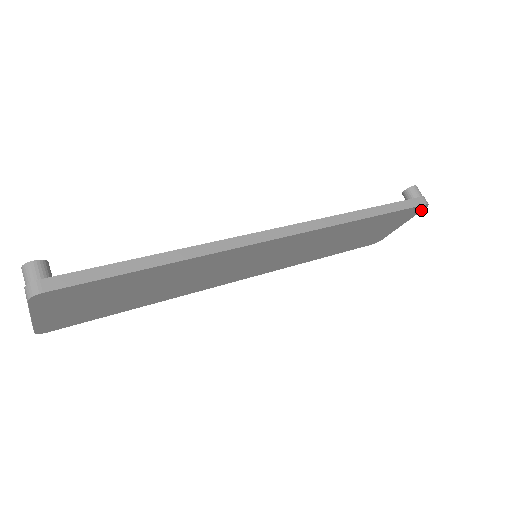
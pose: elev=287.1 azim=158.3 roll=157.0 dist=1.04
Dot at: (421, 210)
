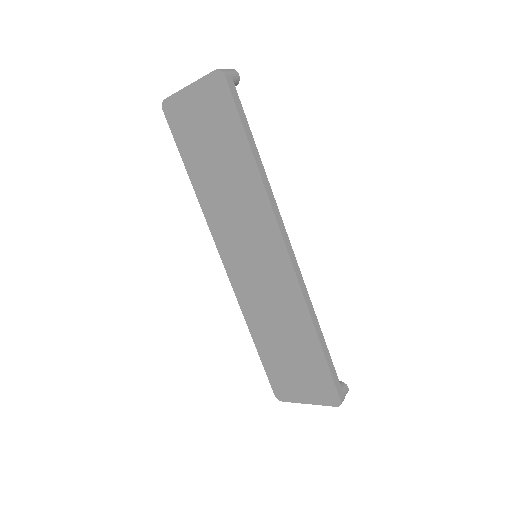
Dot at: (332, 405)
